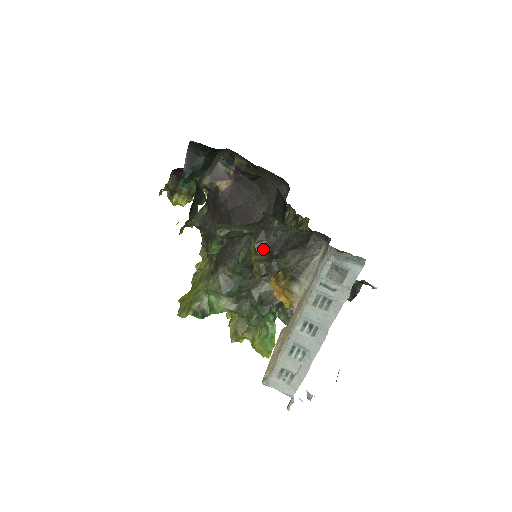
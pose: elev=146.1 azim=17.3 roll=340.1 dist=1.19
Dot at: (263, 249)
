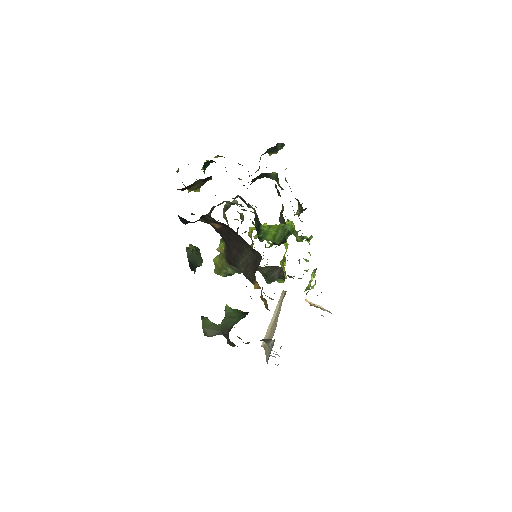
Dot at: (233, 346)
